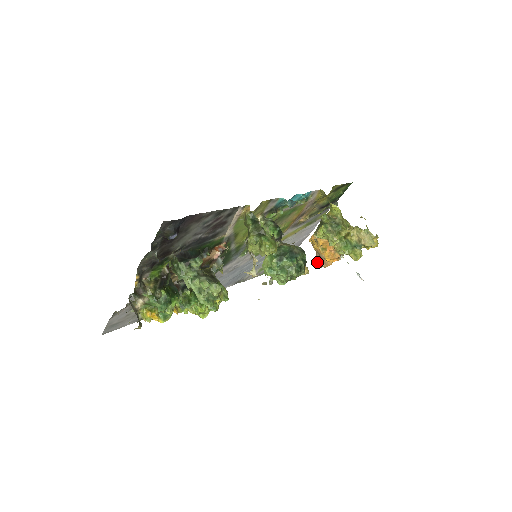
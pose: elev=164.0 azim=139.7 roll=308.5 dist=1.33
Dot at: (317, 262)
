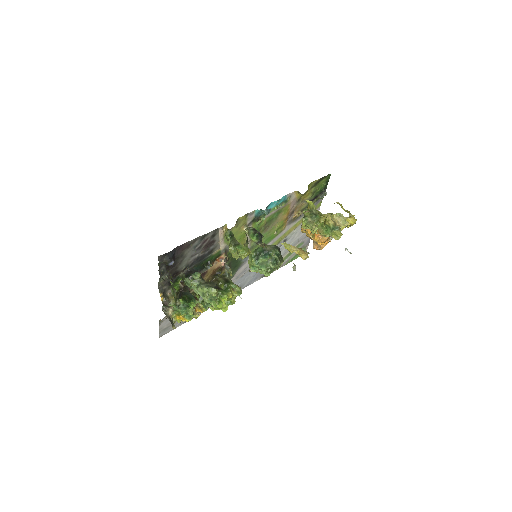
Dot at: (314, 247)
